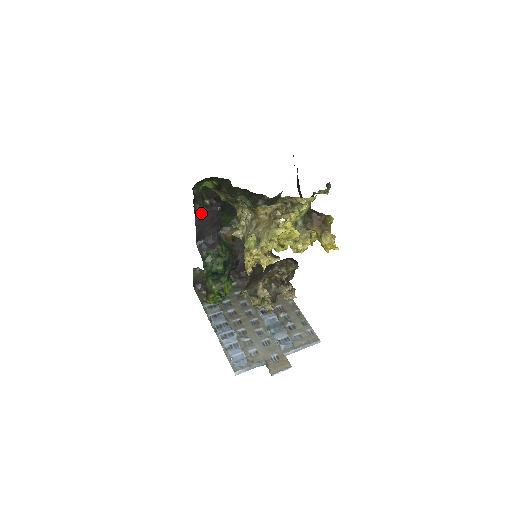
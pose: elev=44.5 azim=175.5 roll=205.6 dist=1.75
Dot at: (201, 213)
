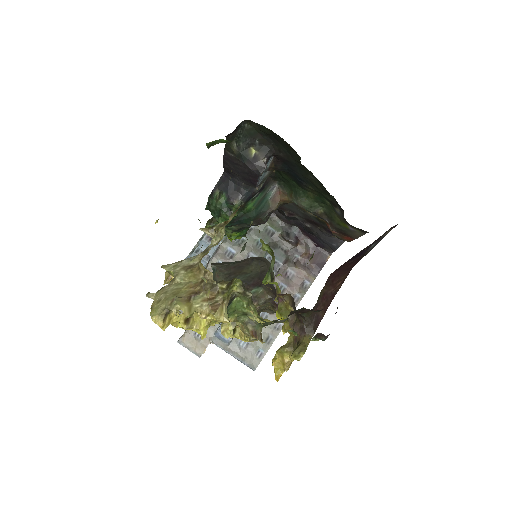
Dot at: (233, 156)
